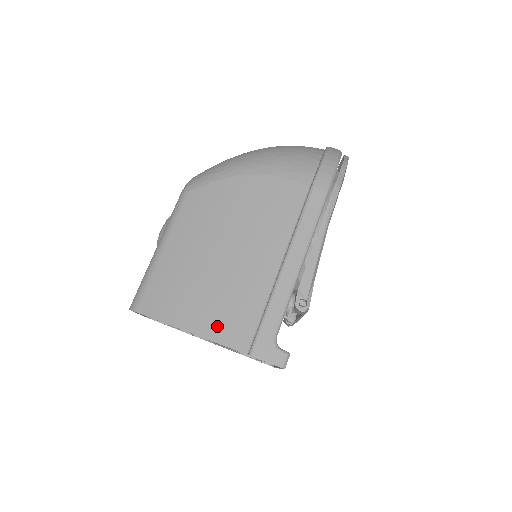
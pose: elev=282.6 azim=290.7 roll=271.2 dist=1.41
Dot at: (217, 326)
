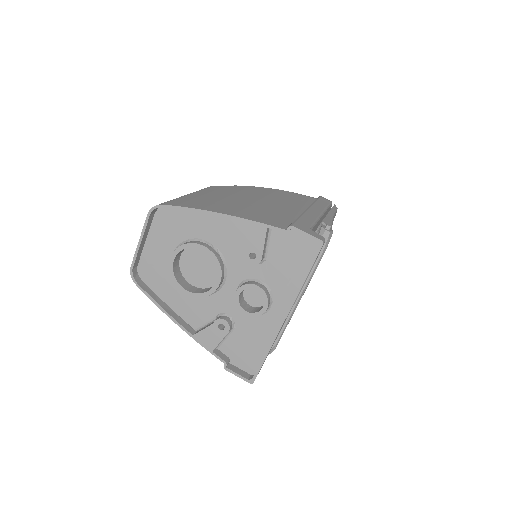
Dot at: (253, 216)
